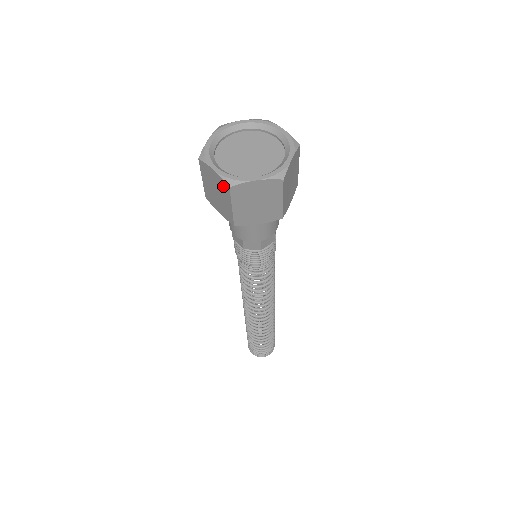
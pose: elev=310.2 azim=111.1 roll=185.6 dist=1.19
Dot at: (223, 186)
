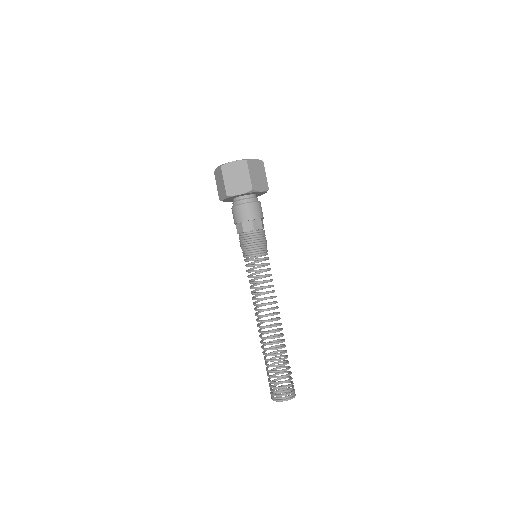
Dot at: (242, 165)
